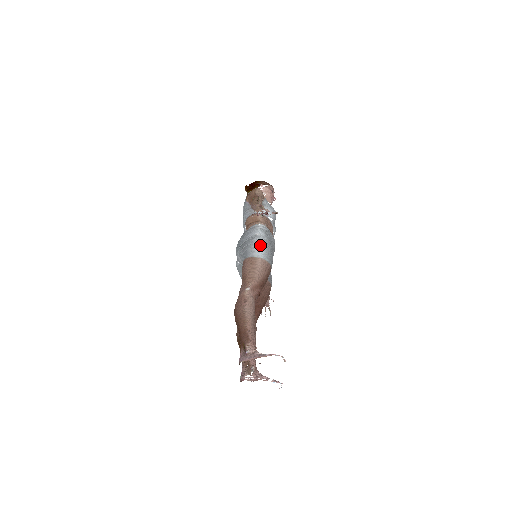
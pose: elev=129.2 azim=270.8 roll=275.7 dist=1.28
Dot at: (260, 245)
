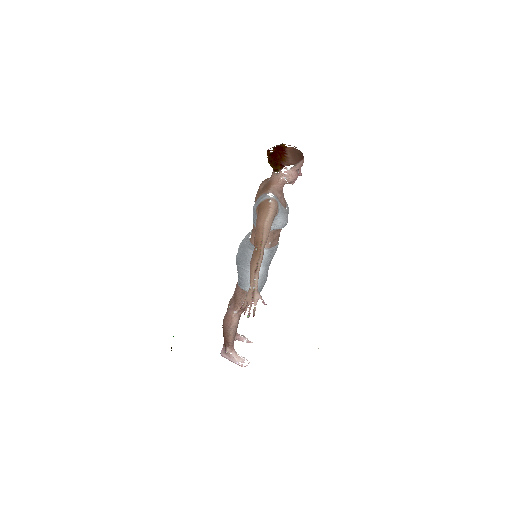
Dot at: occluded
